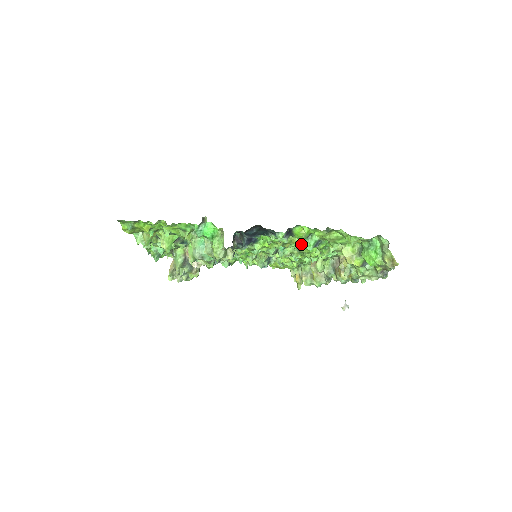
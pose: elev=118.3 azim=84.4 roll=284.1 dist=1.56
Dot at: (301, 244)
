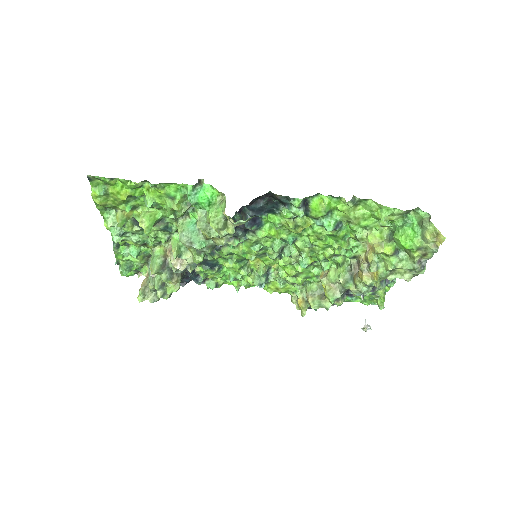
Dot at: (316, 230)
